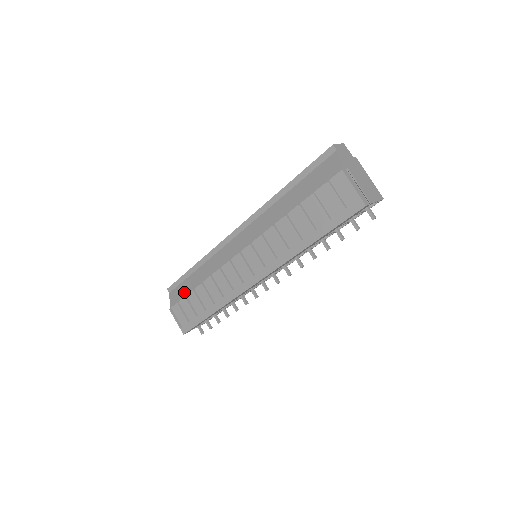
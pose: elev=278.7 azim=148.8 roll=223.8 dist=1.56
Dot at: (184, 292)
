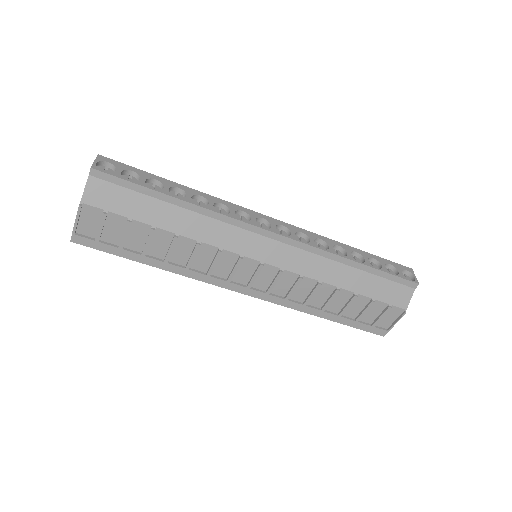
Dot at: (131, 211)
